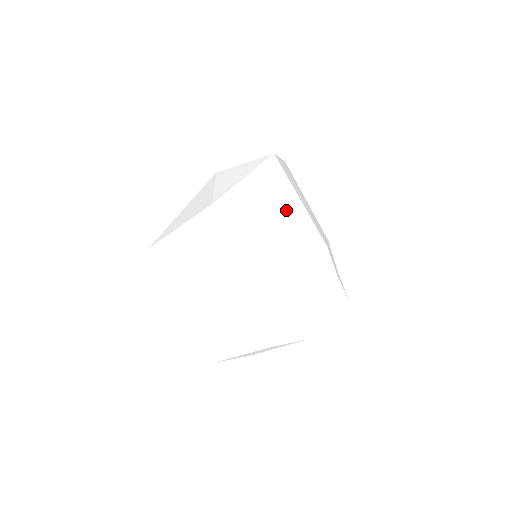
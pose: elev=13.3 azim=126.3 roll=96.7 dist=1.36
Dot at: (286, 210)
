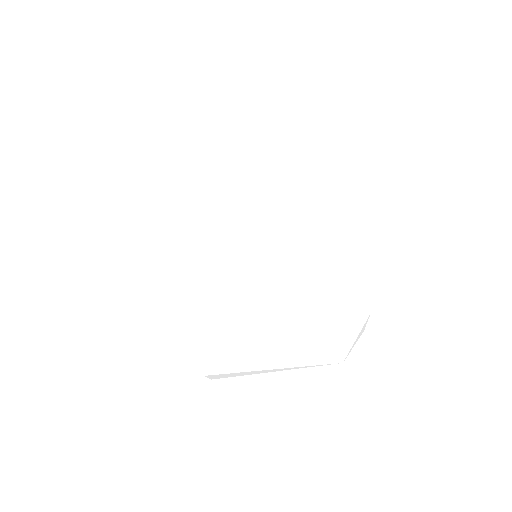
Dot at: (305, 173)
